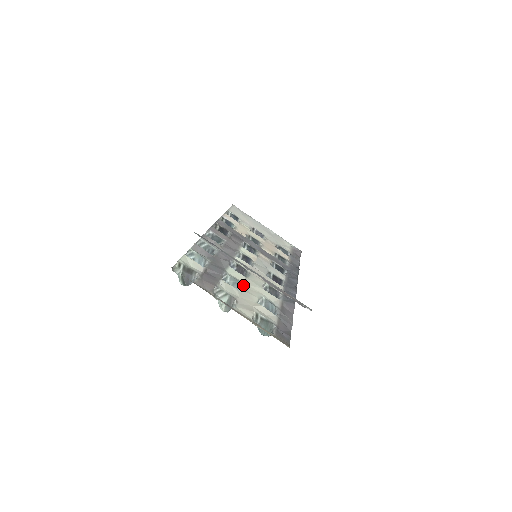
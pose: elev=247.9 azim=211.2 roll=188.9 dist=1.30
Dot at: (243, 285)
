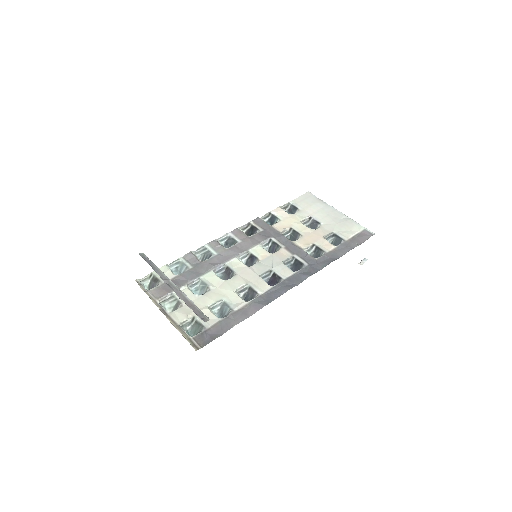
Dot at: (210, 289)
